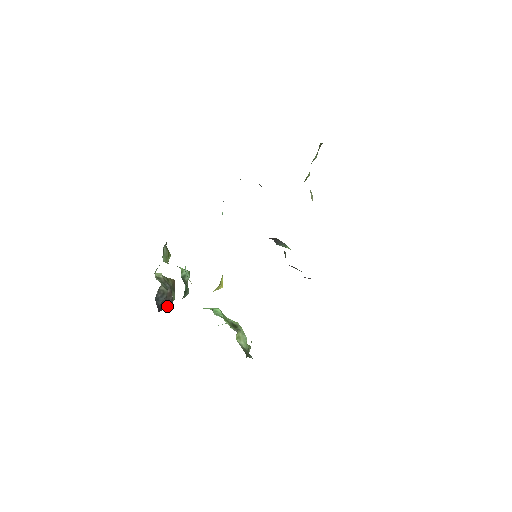
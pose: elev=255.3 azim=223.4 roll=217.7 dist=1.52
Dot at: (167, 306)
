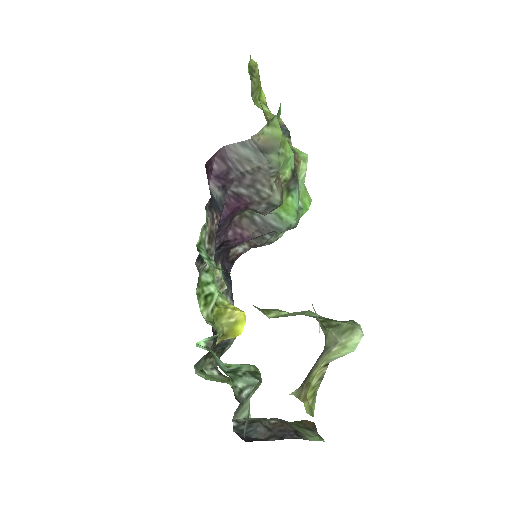
Dot at: (278, 438)
